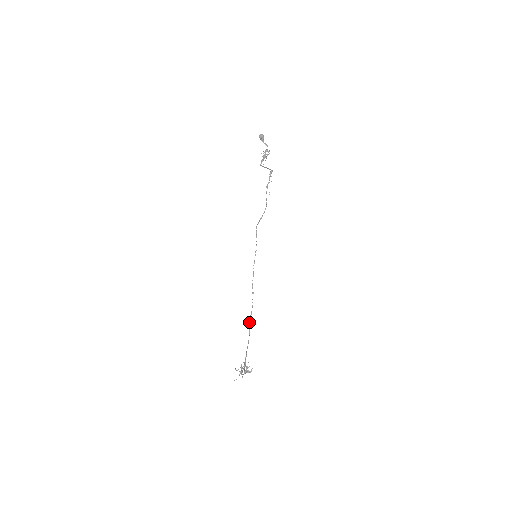
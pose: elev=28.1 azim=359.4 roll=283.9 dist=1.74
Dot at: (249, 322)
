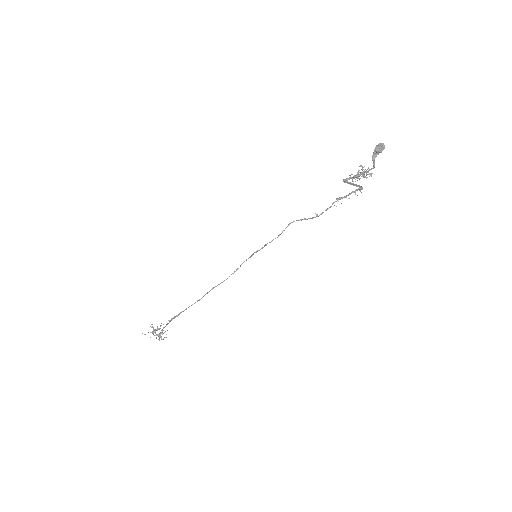
Dot at: occluded
